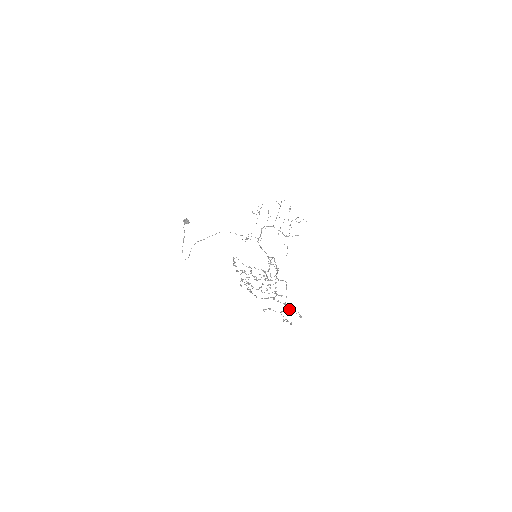
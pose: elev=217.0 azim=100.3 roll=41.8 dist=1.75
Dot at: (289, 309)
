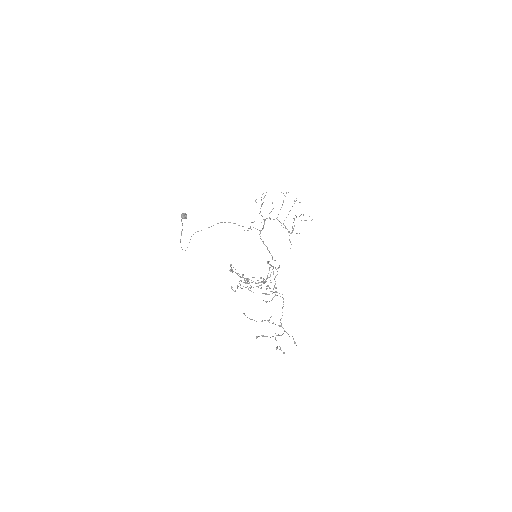
Dot at: occluded
